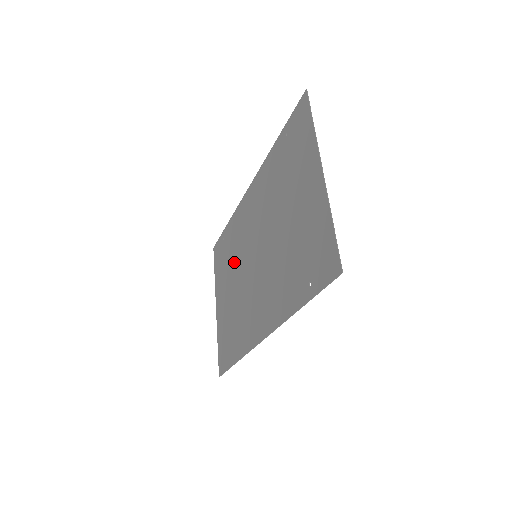
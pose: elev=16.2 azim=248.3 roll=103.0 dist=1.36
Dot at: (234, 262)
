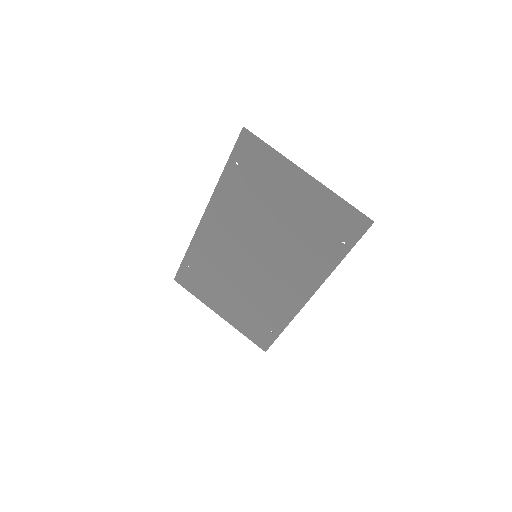
Dot at: (223, 274)
